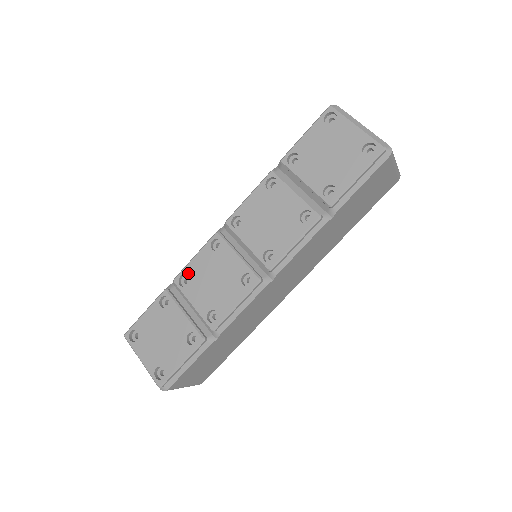
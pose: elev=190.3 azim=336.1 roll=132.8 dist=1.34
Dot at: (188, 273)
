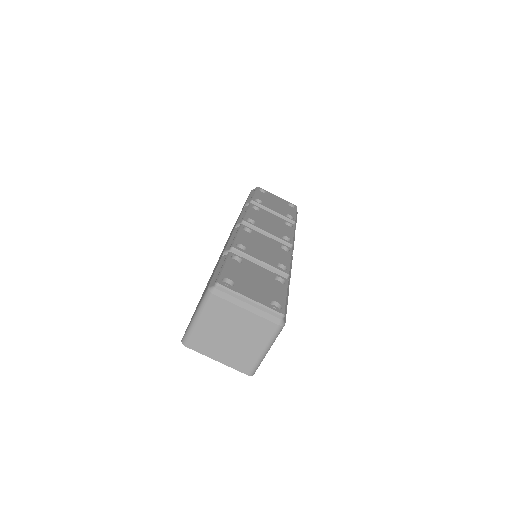
Dot at: (241, 243)
